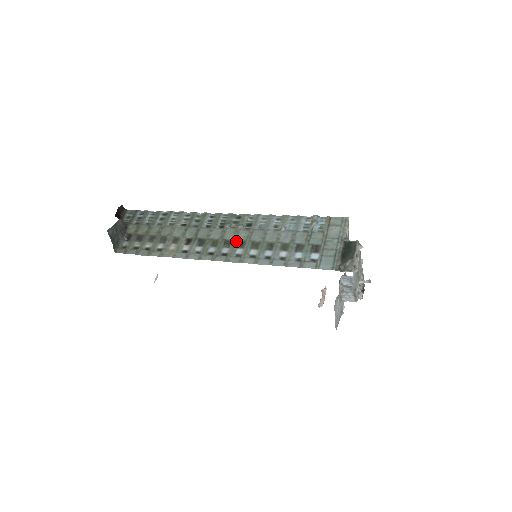
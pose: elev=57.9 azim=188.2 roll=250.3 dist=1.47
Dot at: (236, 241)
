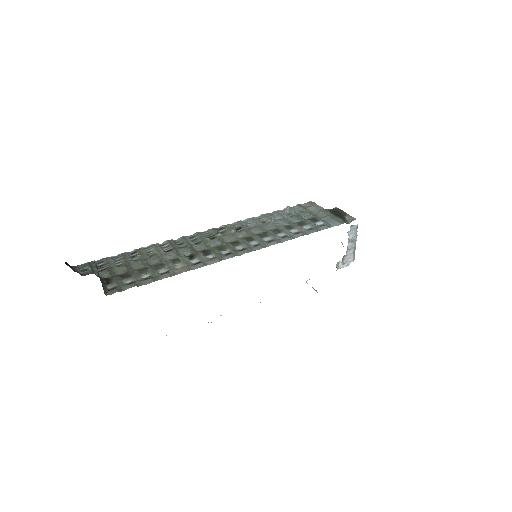
Dot at: (241, 239)
